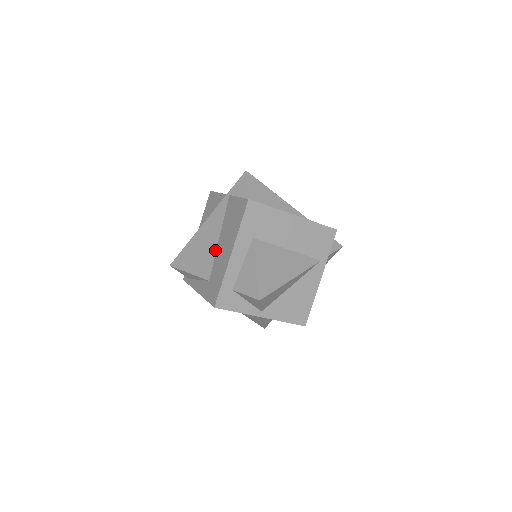
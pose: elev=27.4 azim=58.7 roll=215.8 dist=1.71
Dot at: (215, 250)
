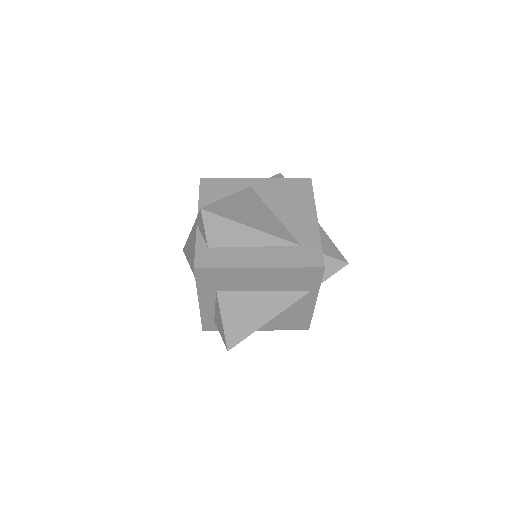
Dot at: occluded
